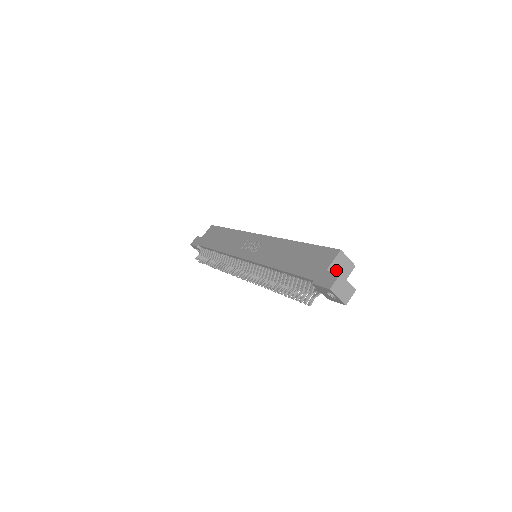
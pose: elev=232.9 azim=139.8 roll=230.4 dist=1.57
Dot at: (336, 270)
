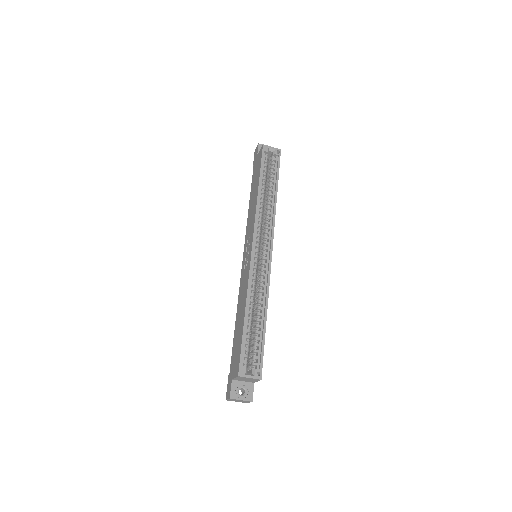
Dot at: (242, 380)
